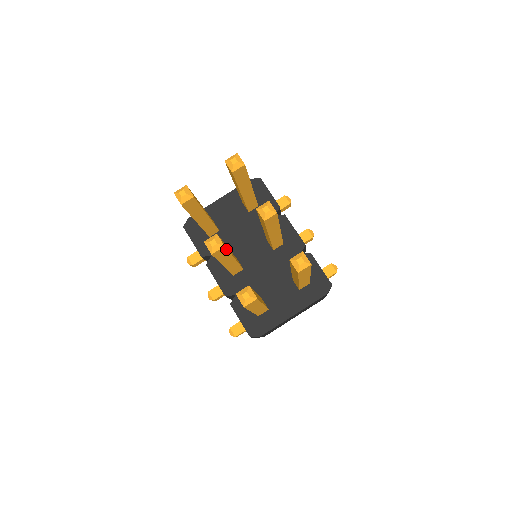
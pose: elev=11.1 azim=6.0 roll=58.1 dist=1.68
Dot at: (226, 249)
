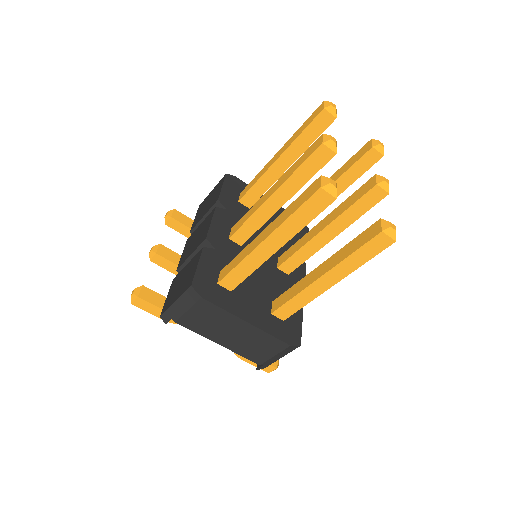
Dot at: (325, 164)
